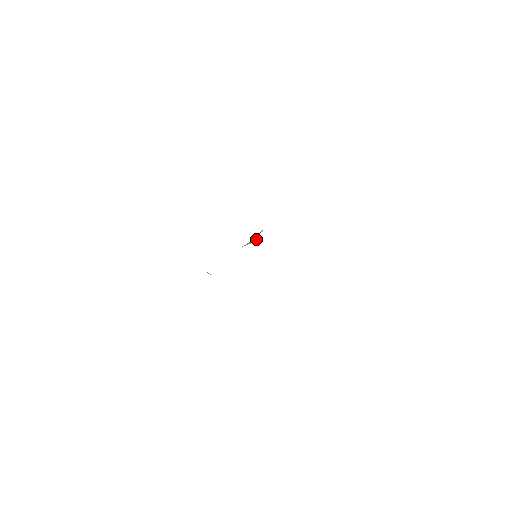
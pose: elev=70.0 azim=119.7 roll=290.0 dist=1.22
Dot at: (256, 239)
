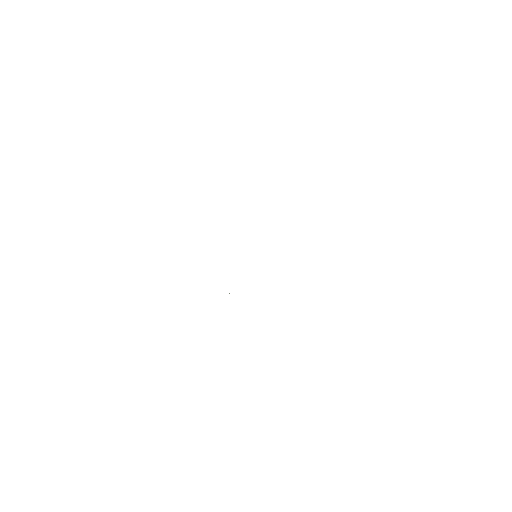
Dot at: occluded
